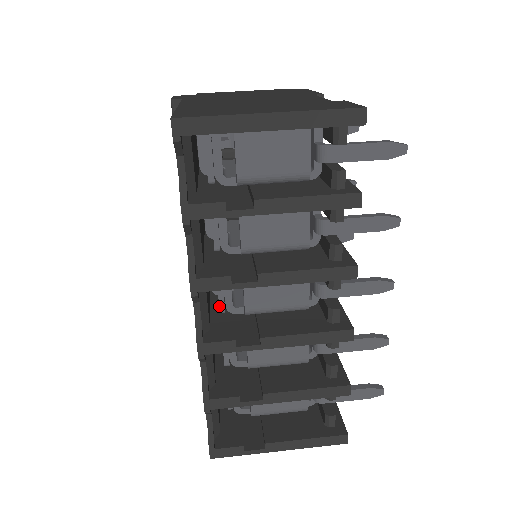
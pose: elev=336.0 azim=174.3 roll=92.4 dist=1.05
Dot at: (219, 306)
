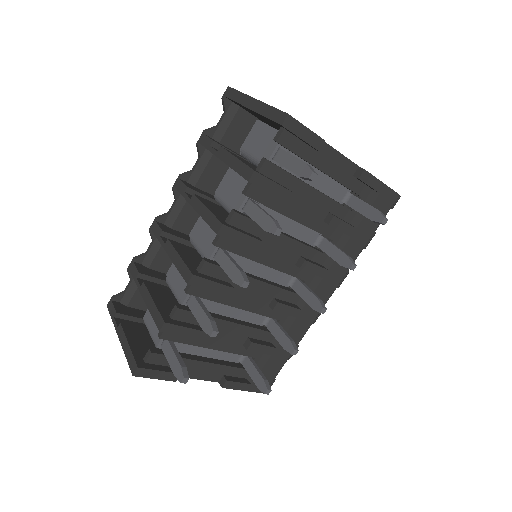
Dot at: (191, 231)
